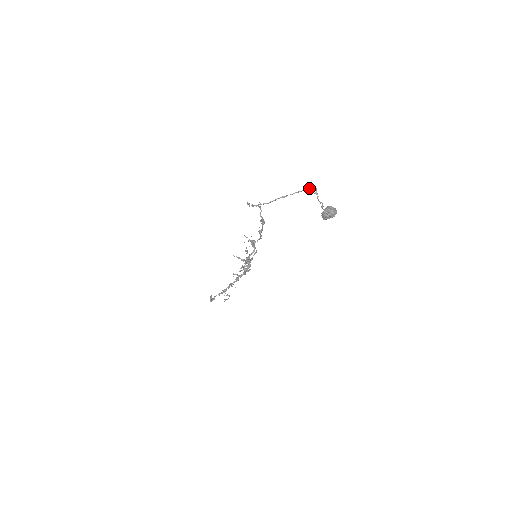
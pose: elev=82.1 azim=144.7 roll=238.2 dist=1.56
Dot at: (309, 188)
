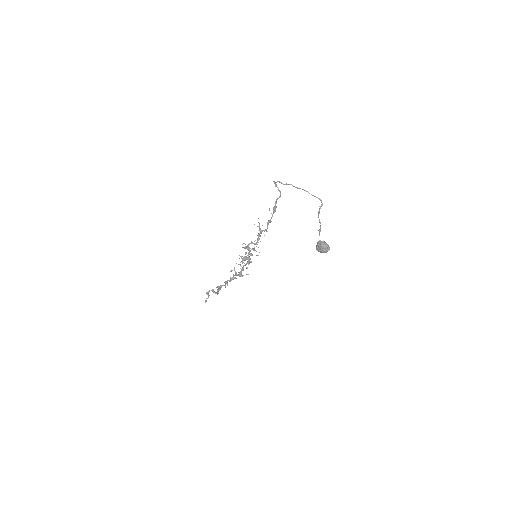
Dot at: (318, 198)
